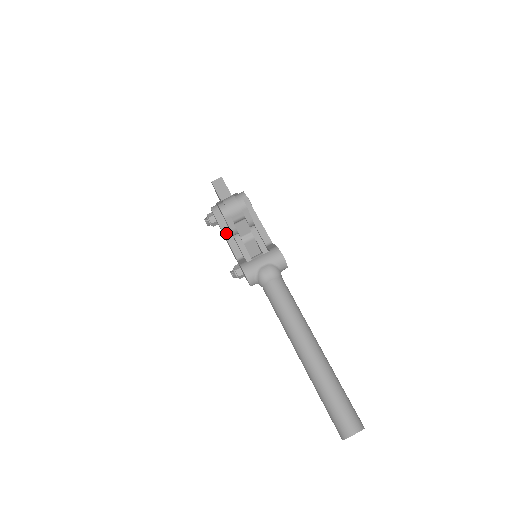
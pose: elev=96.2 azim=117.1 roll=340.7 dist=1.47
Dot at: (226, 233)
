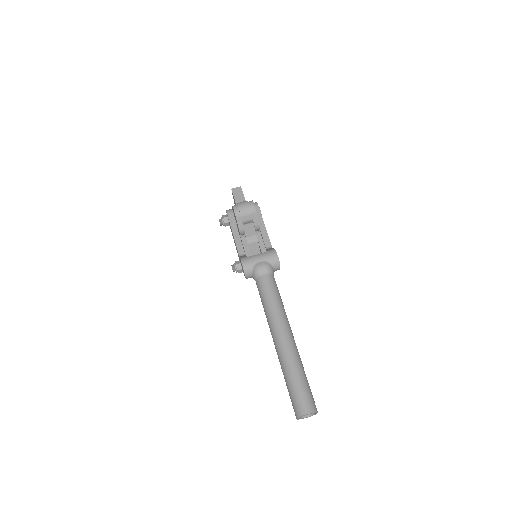
Dot at: (235, 232)
